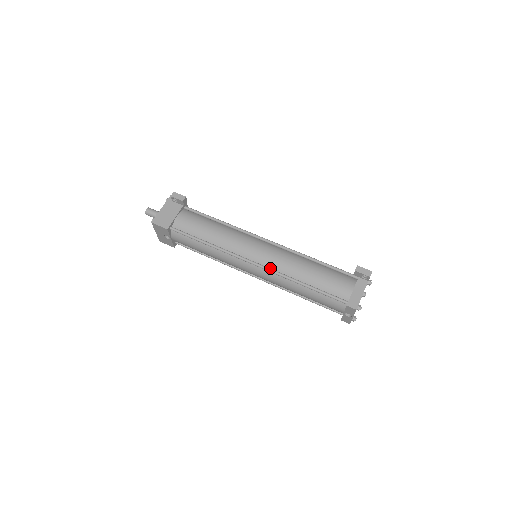
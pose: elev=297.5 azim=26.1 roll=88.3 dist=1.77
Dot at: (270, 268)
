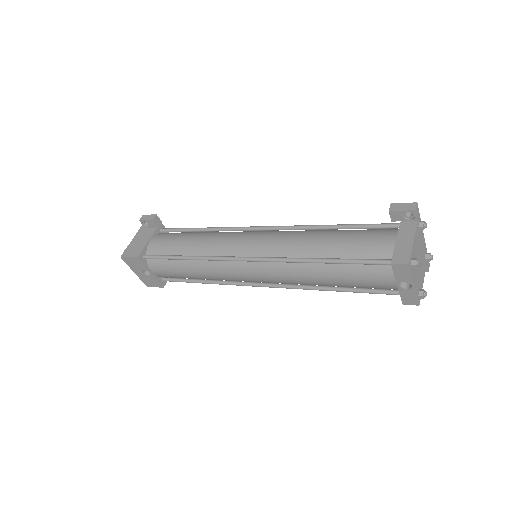
Dot at: (270, 257)
